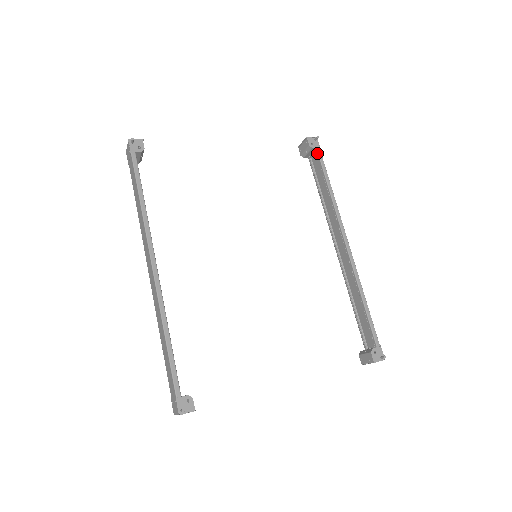
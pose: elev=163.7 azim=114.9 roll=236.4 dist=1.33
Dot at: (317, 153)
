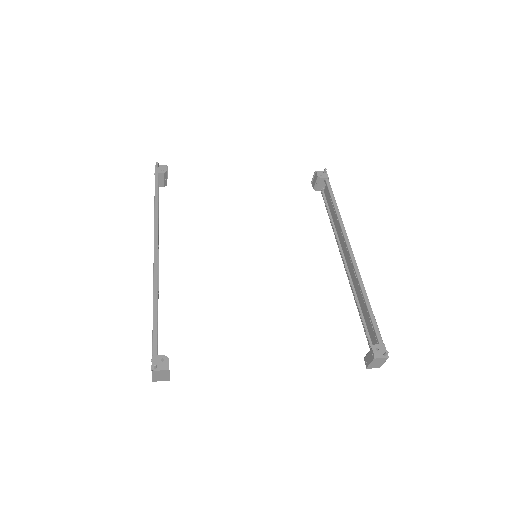
Dot at: (325, 182)
